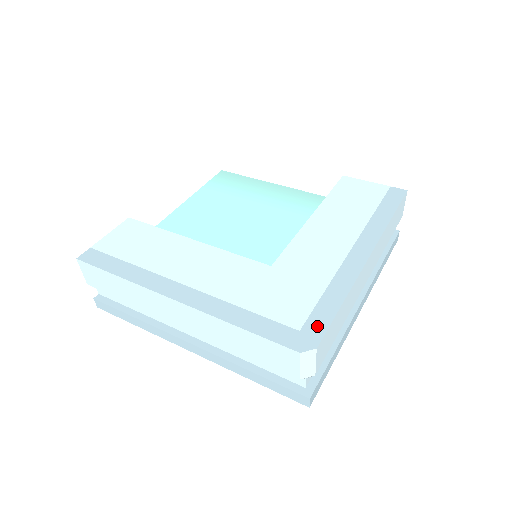
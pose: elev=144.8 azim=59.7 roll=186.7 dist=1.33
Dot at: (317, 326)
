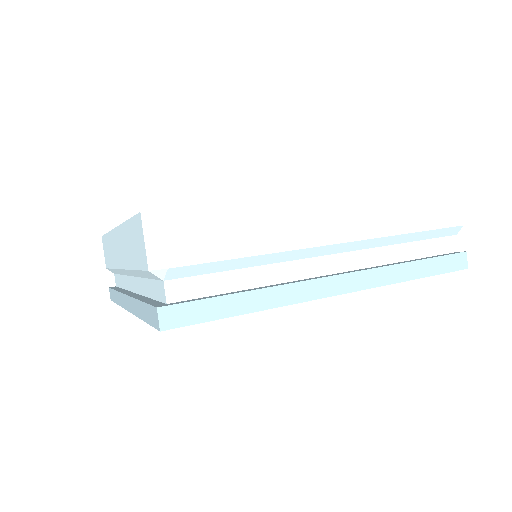
Dot at: occluded
